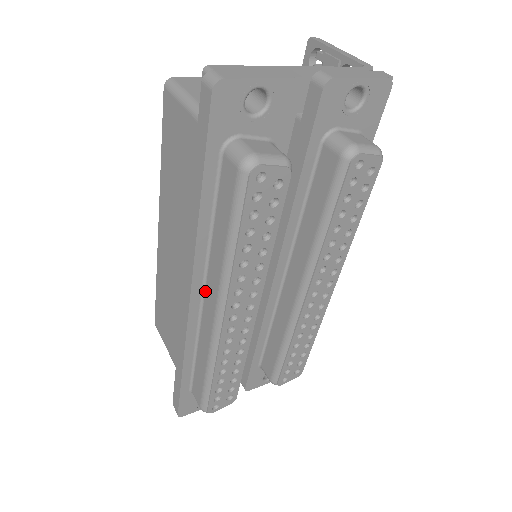
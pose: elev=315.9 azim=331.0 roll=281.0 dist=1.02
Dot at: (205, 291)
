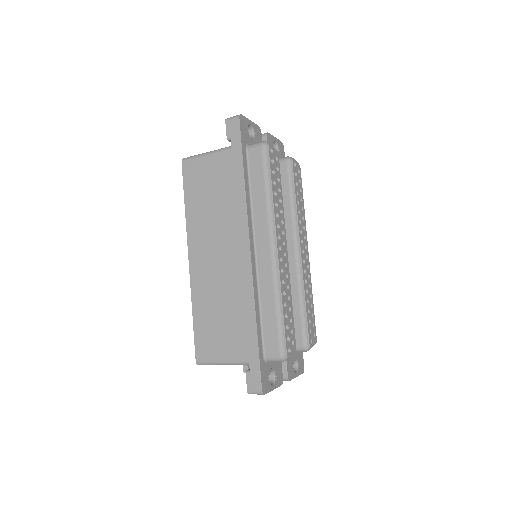
Dot at: (256, 244)
